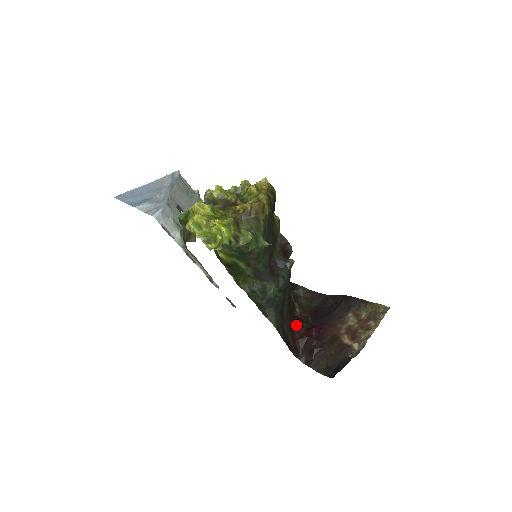
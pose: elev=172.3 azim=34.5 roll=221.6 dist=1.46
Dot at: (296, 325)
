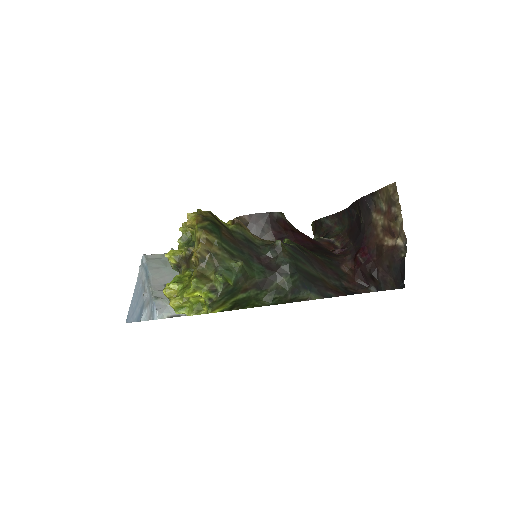
Dot at: (342, 266)
